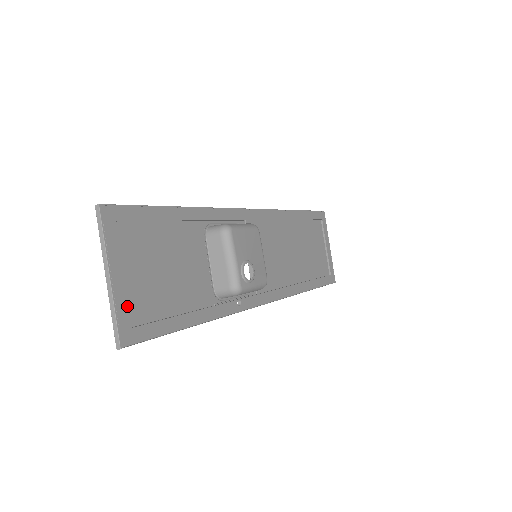
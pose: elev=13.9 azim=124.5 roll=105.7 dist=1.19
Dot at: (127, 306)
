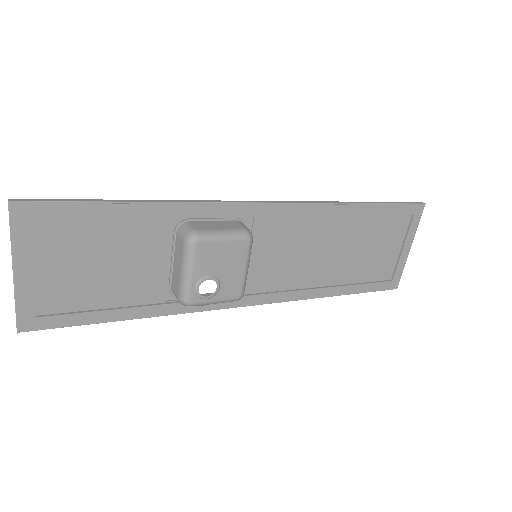
Dot at: (32, 299)
